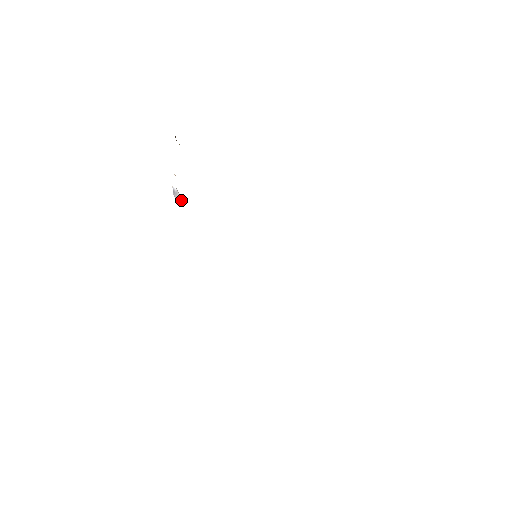
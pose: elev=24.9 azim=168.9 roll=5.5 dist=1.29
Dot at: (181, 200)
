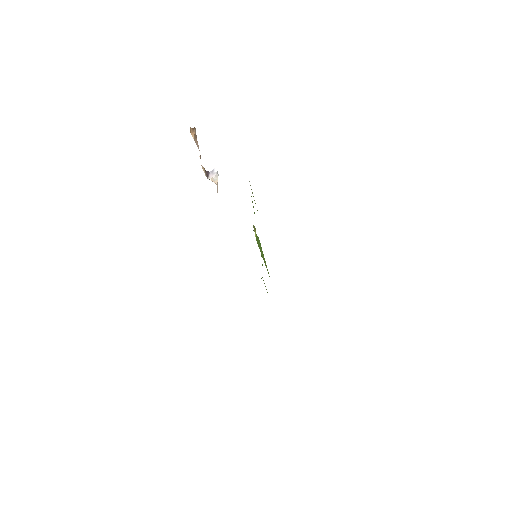
Dot at: (212, 179)
